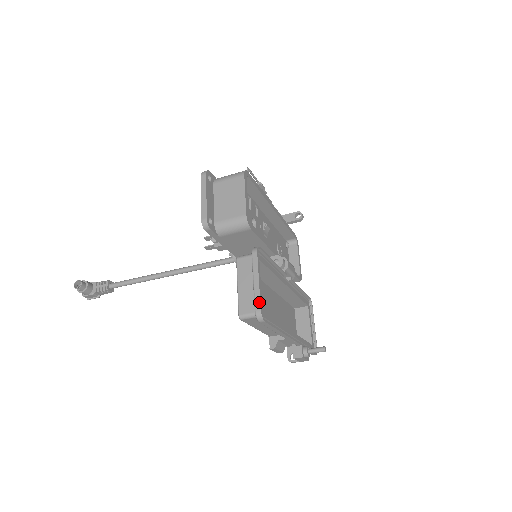
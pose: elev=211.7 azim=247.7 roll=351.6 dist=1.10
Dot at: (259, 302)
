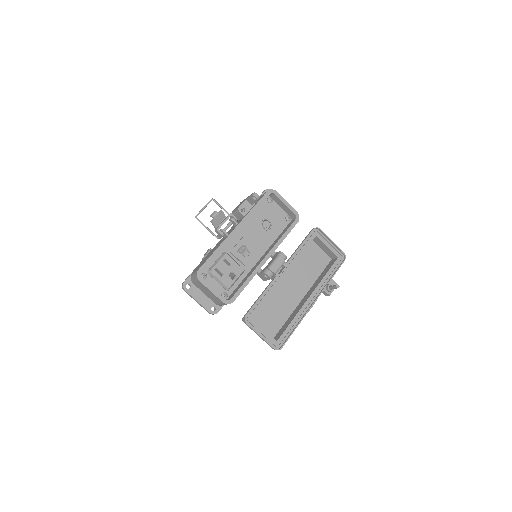
Dot at: (270, 346)
